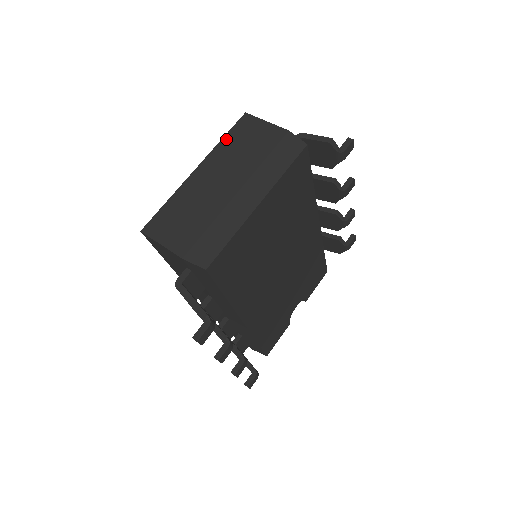
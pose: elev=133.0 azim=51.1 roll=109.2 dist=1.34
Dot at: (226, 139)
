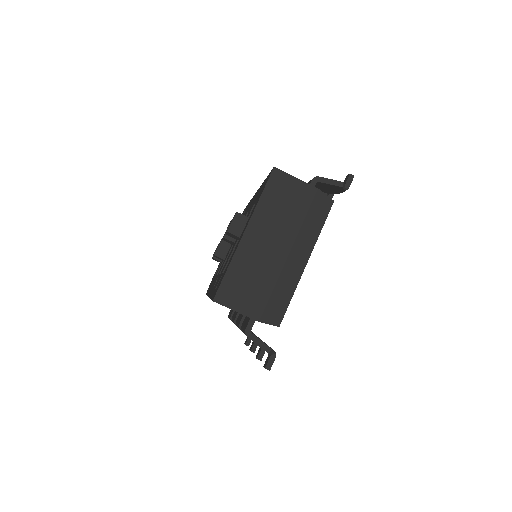
Dot at: (264, 198)
